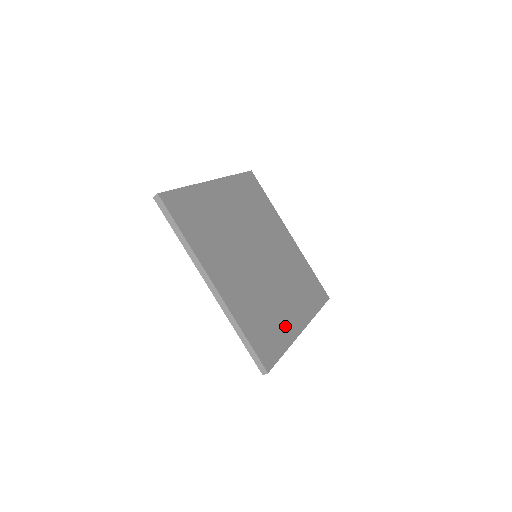
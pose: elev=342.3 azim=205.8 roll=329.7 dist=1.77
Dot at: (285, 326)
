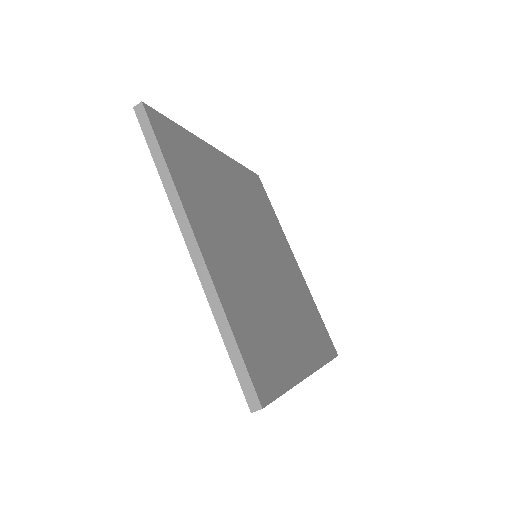
Dot at: (303, 289)
